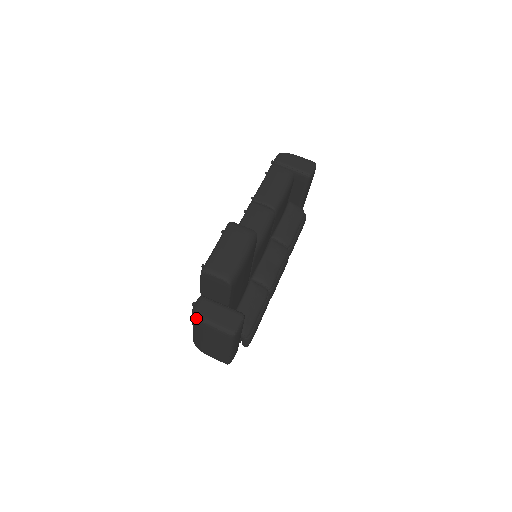
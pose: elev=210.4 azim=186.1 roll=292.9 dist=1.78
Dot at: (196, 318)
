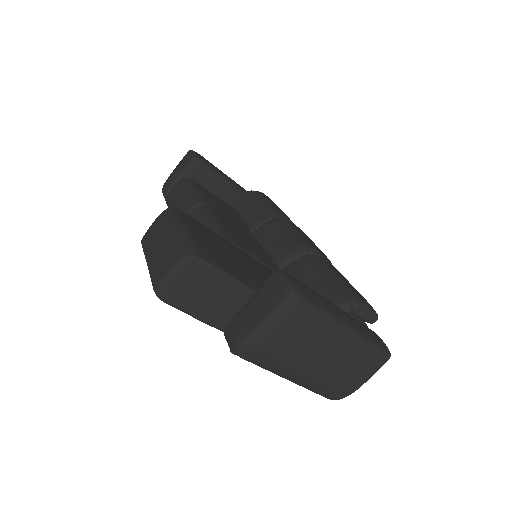
Dot at: (246, 352)
